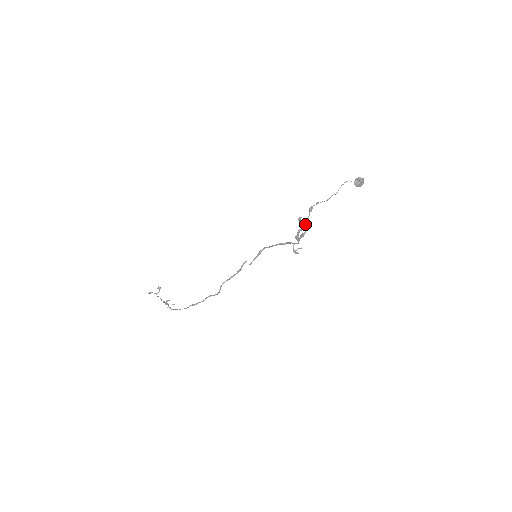
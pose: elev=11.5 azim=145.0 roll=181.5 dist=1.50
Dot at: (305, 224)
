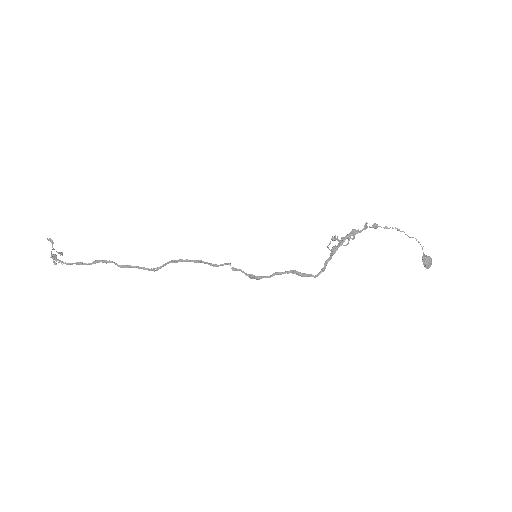
Dot at: (366, 223)
